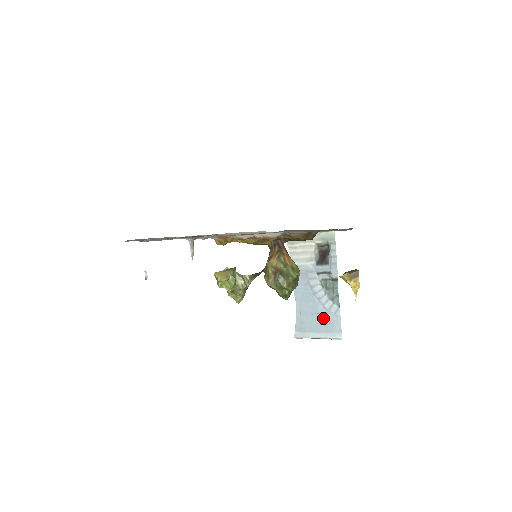
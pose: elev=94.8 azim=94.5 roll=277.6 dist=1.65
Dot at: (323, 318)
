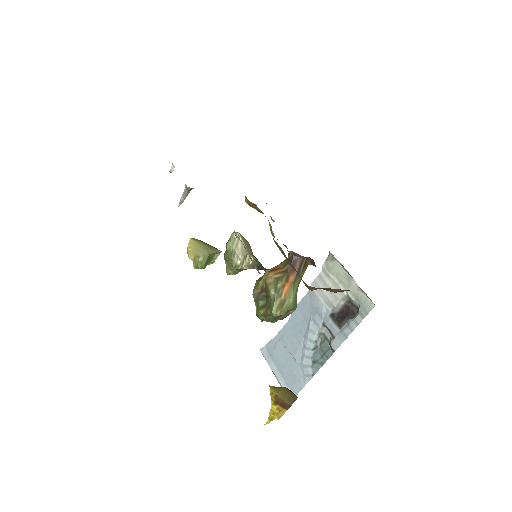
Dot at: (293, 366)
